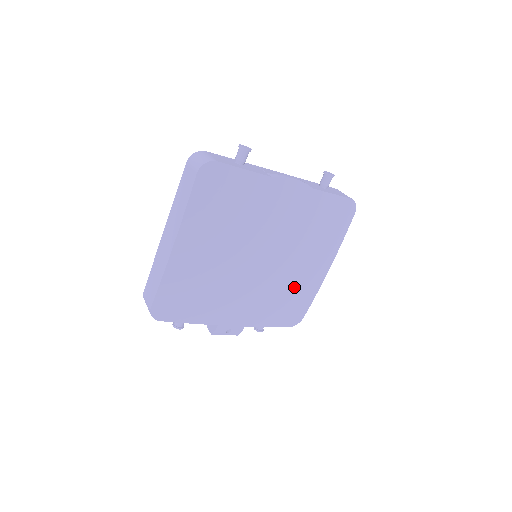
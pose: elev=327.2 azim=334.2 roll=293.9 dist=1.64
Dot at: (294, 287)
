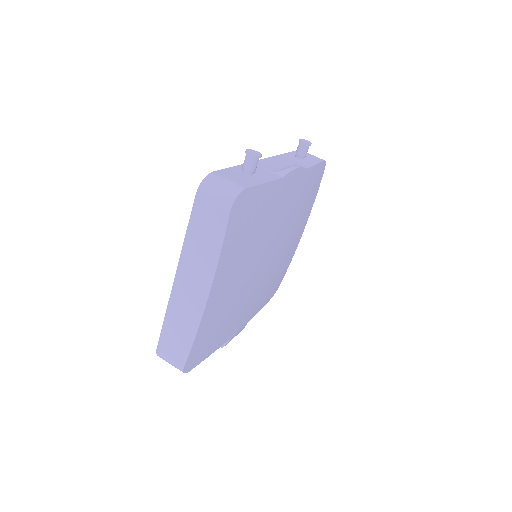
Dot at: (282, 265)
